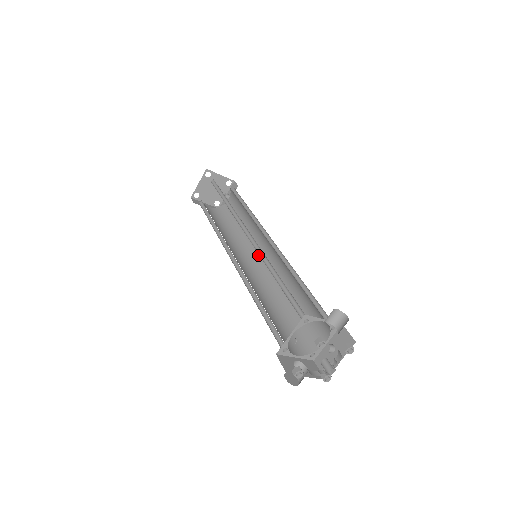
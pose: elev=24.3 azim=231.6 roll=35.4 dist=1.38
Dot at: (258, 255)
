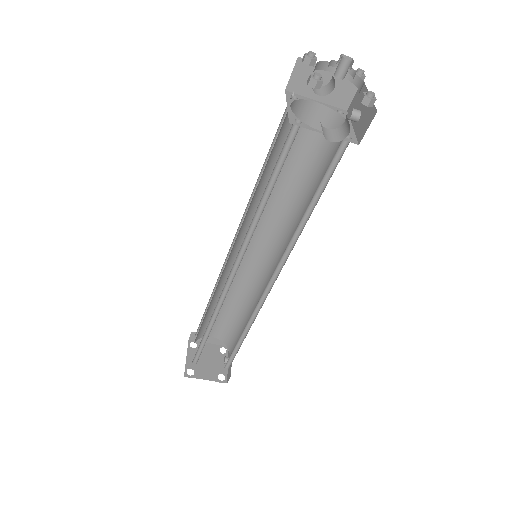
Dot at: occluded
